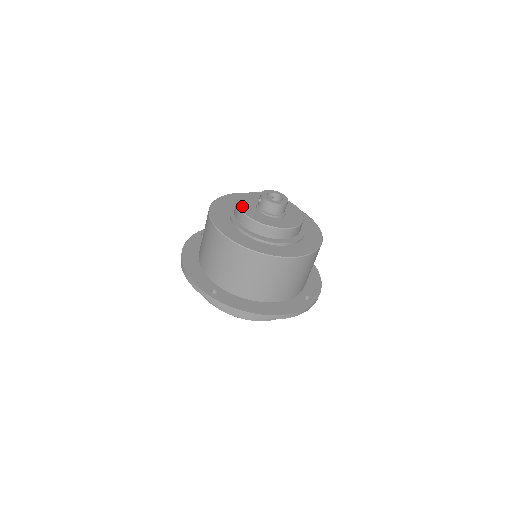
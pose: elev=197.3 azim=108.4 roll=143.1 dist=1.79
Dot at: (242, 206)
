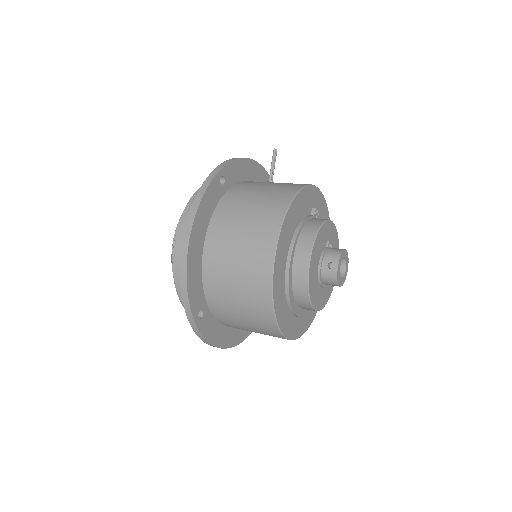
Dot at: (312, 265)
